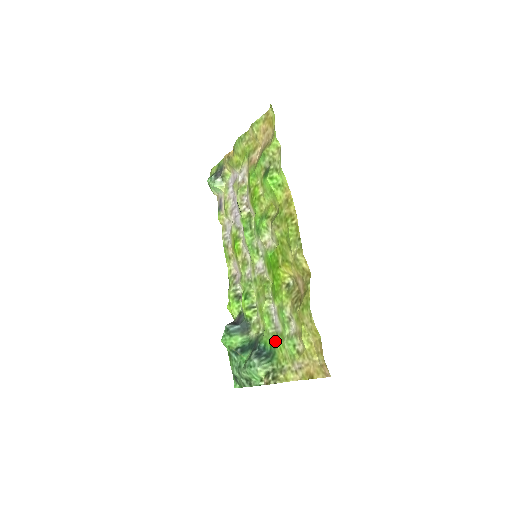
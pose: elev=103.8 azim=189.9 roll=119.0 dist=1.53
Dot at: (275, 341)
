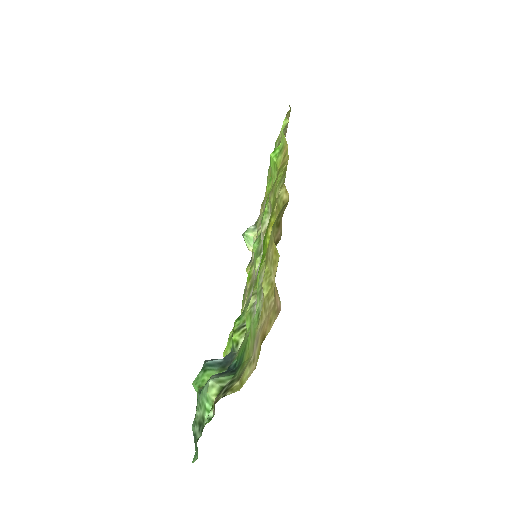
Dot at: (247, 340)
